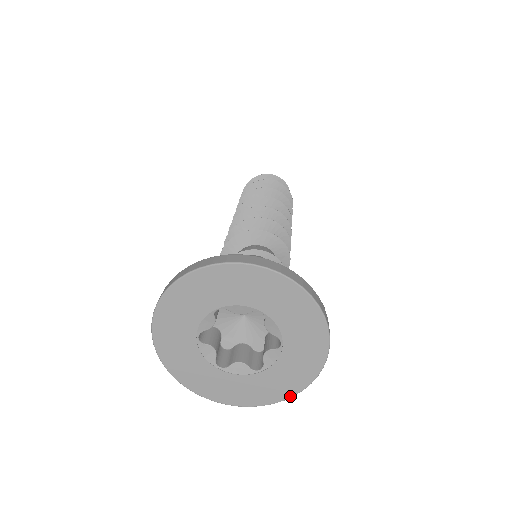
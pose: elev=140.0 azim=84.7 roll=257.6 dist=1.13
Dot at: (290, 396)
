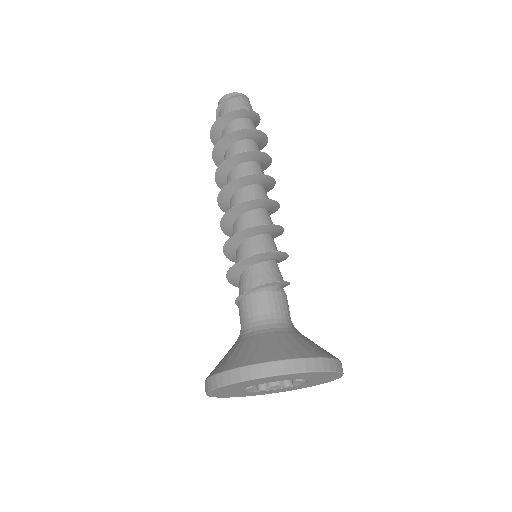
Dot at: occluded
